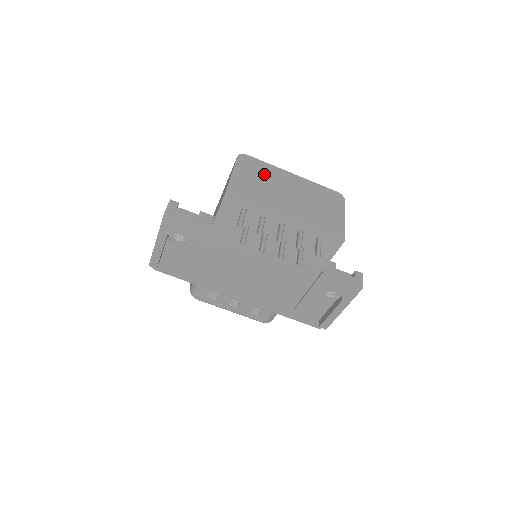
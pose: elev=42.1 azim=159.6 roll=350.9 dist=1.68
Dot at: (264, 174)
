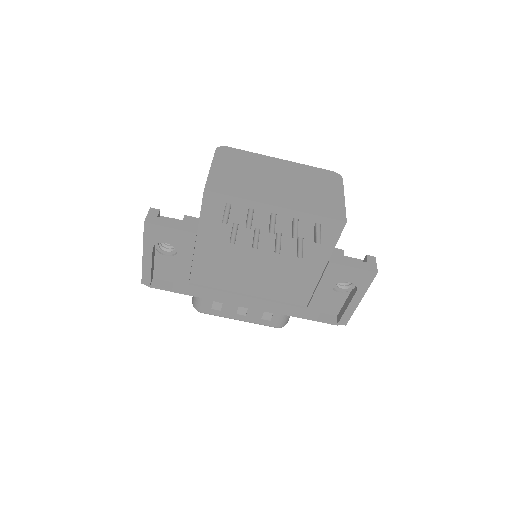
Dot at: (247, 164)
